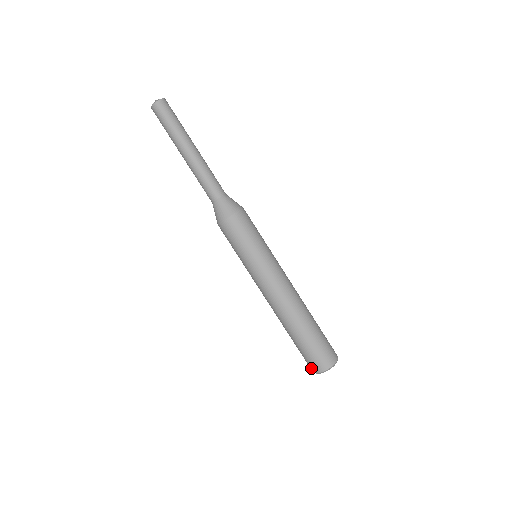
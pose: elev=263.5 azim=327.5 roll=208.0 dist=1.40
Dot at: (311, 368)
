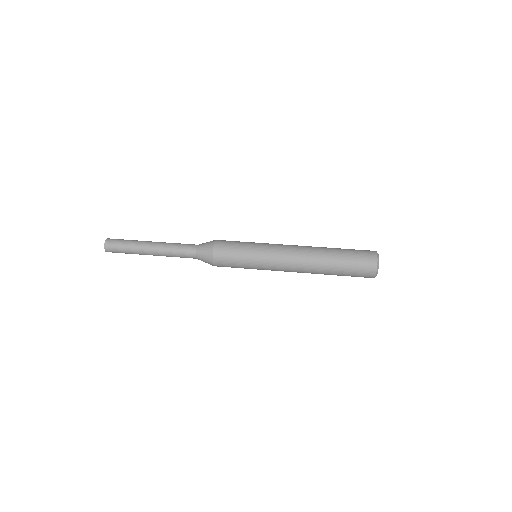
Dot at: (368, 277)
